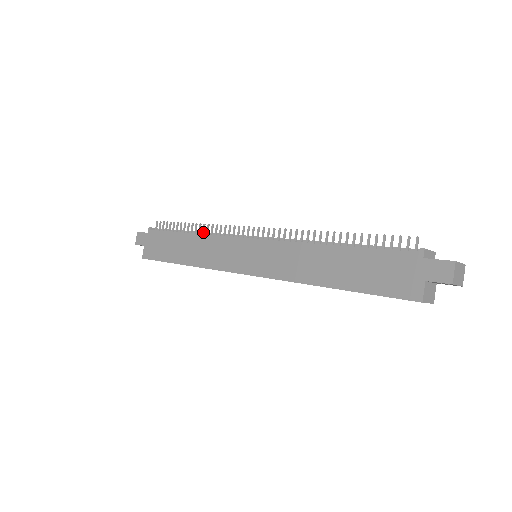
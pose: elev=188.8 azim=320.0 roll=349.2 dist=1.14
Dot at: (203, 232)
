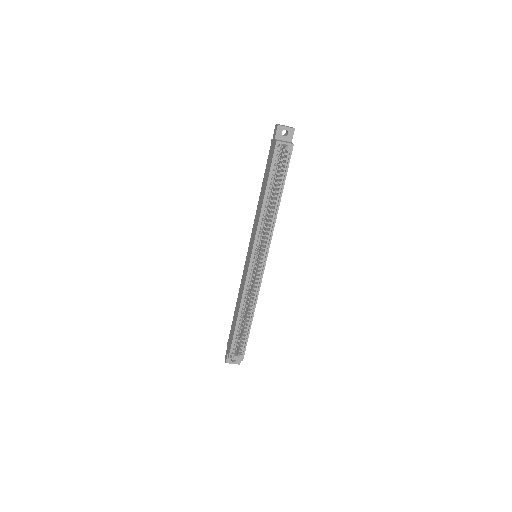
Dot at: occluded
